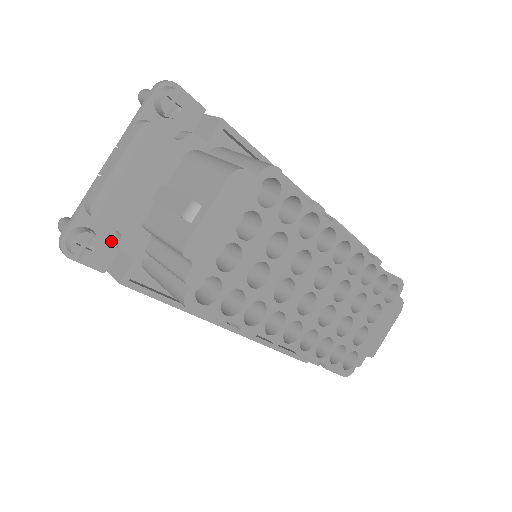
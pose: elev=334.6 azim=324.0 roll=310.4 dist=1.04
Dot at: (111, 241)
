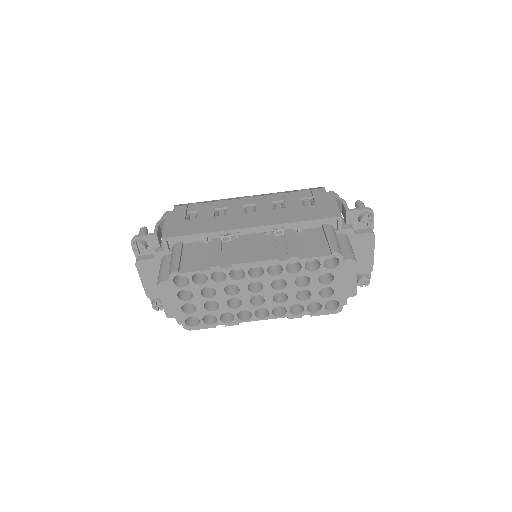
Dot at: occluded
